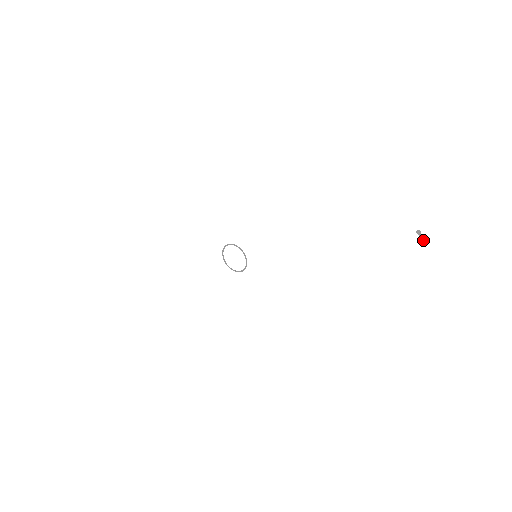
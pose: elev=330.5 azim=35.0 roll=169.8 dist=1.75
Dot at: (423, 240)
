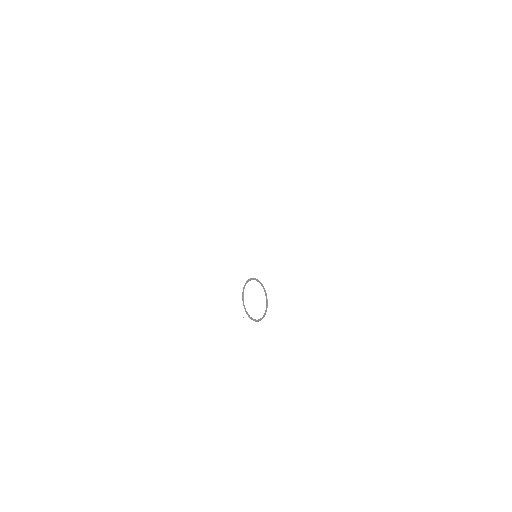
Dot at: out of frame
